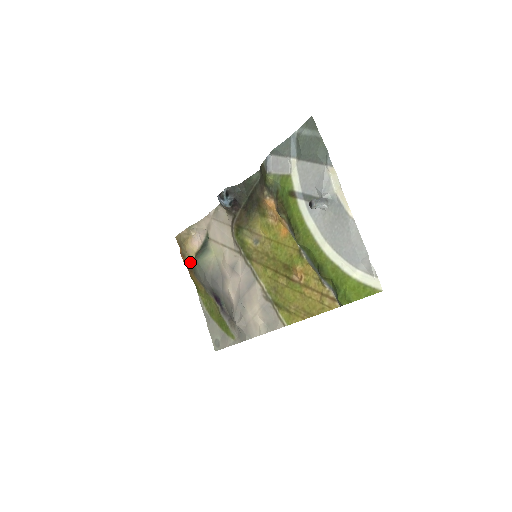
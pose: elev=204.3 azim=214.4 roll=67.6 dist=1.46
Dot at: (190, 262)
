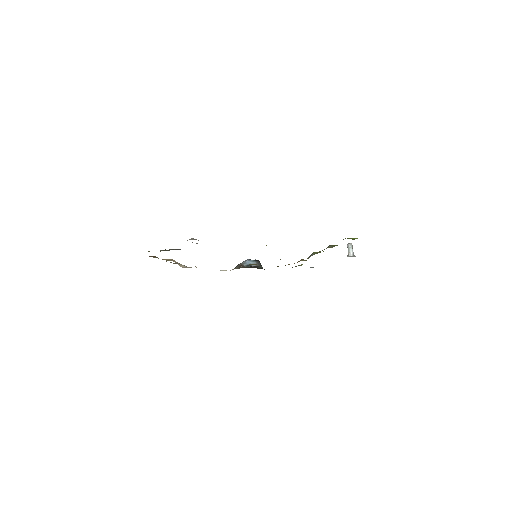
Dot at: occluded
